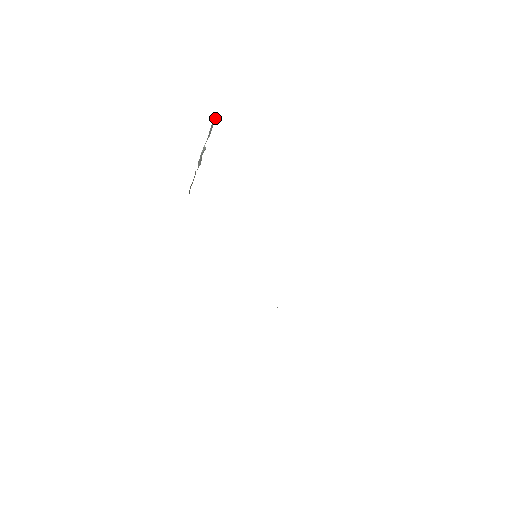
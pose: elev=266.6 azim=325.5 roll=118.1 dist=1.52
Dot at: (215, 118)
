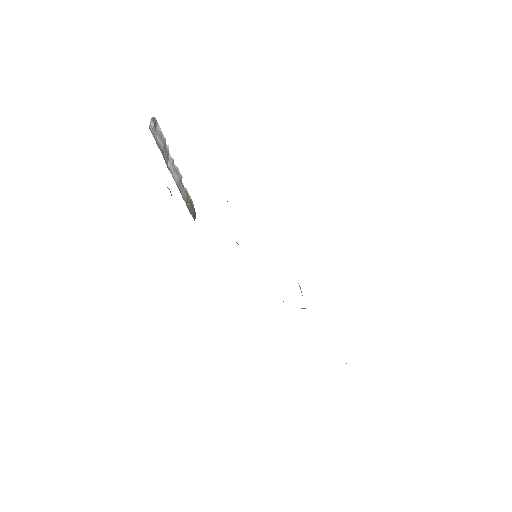
Dot at: (154, 123)
